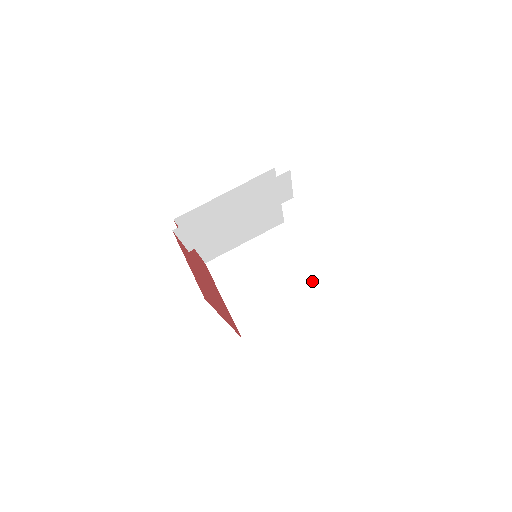
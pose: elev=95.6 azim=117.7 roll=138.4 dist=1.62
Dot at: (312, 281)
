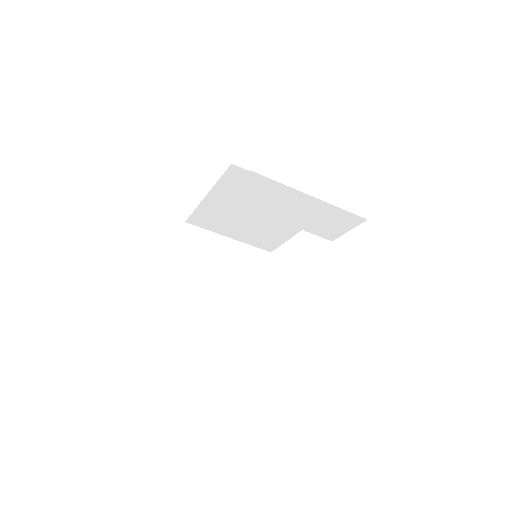
Dot at: (257, 316)
